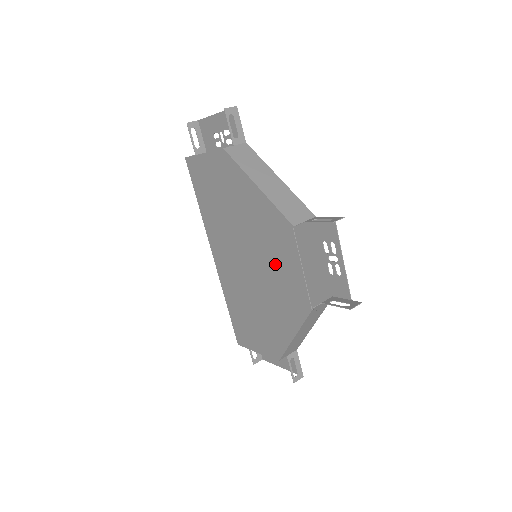
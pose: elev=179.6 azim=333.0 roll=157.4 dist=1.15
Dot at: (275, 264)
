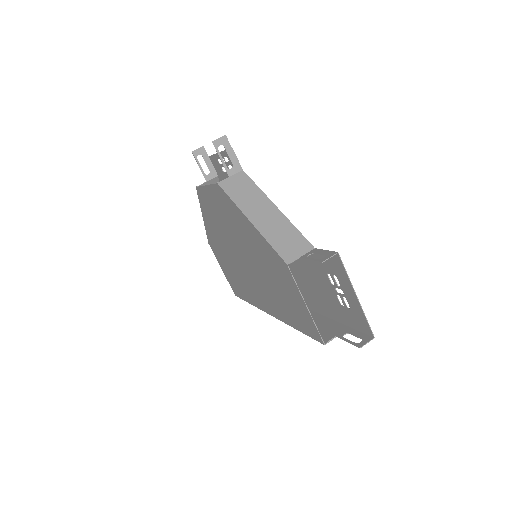
Dot at: (222, 220)
